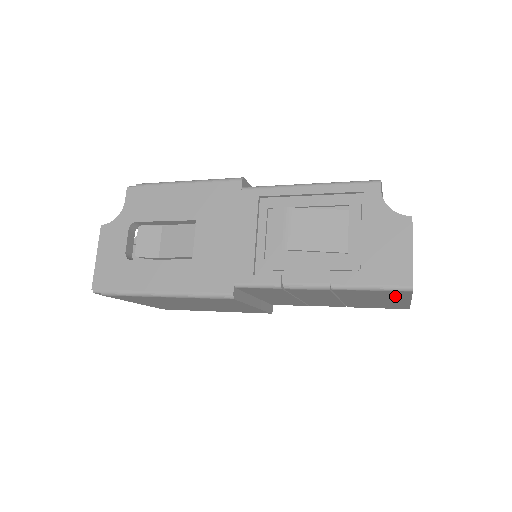
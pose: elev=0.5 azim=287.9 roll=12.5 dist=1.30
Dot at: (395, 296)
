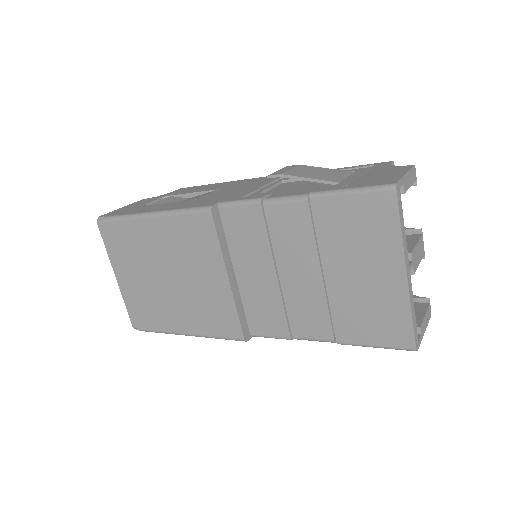
Dot at: (382, 232)
